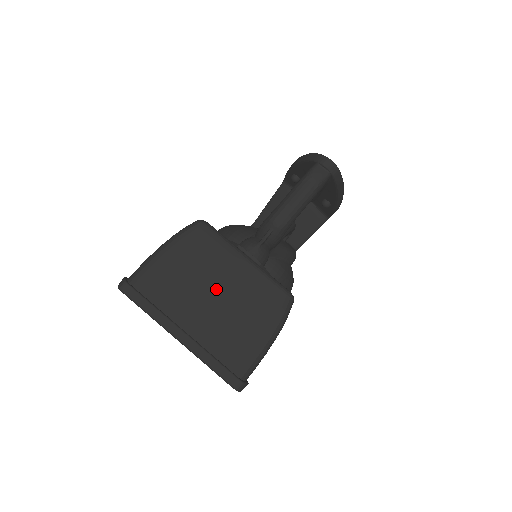
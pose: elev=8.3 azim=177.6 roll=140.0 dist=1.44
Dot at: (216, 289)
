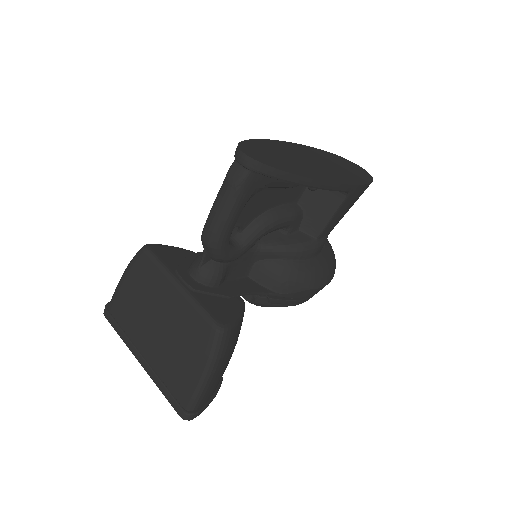
Dot at: (158, 318)
